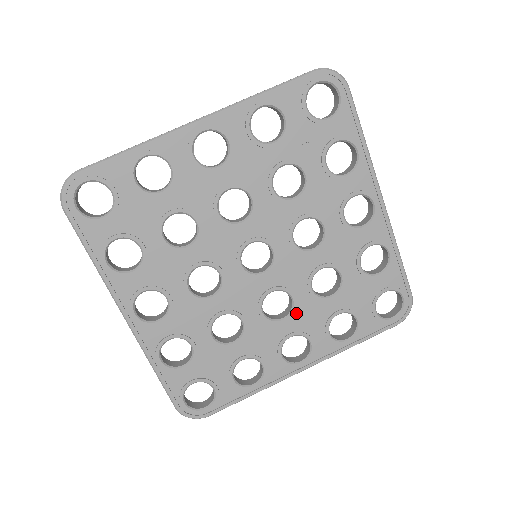
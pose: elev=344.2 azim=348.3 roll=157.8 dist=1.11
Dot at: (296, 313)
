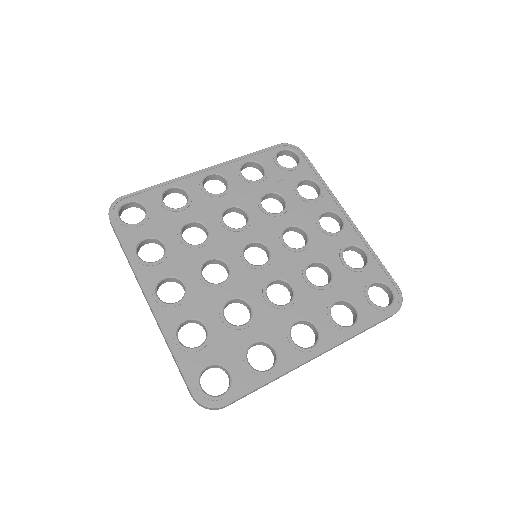
Dot at: (298, 300)
